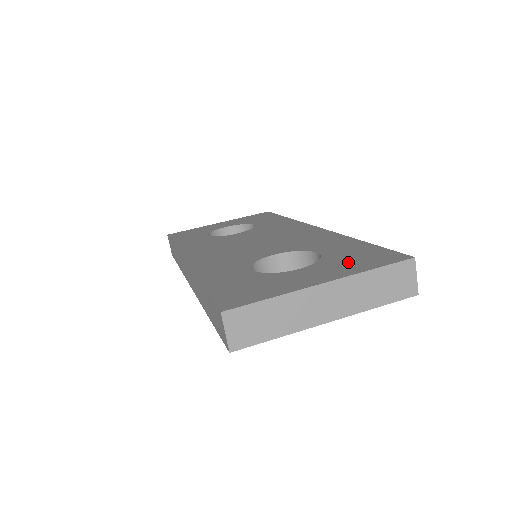
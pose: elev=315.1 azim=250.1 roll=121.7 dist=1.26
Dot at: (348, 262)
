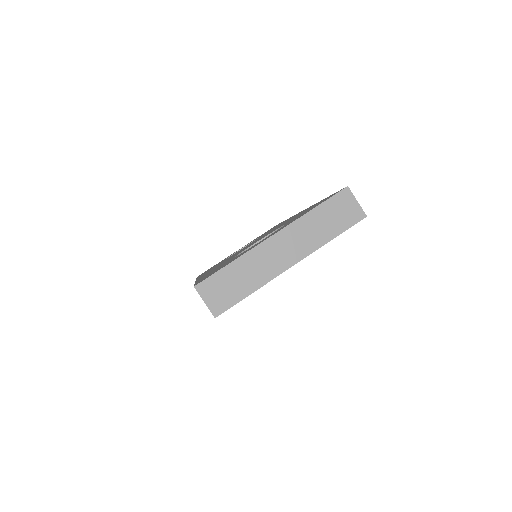
Dot at: occluded
